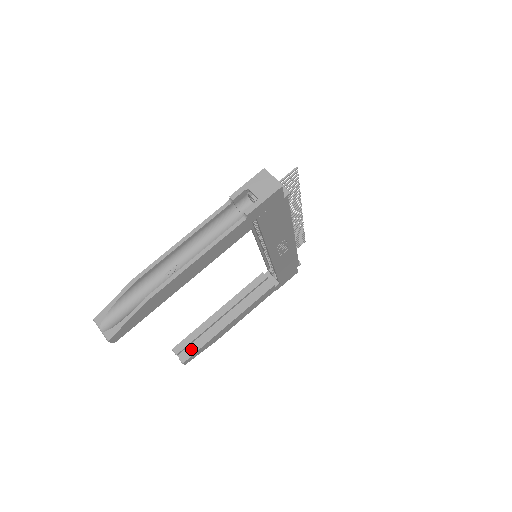
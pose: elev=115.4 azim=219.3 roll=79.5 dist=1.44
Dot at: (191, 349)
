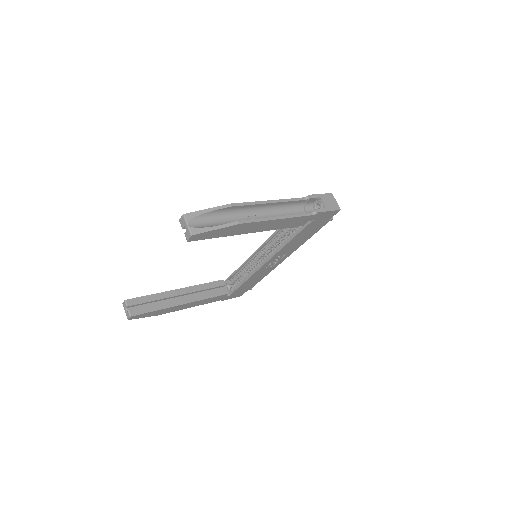
Dot at: (143, 308)
